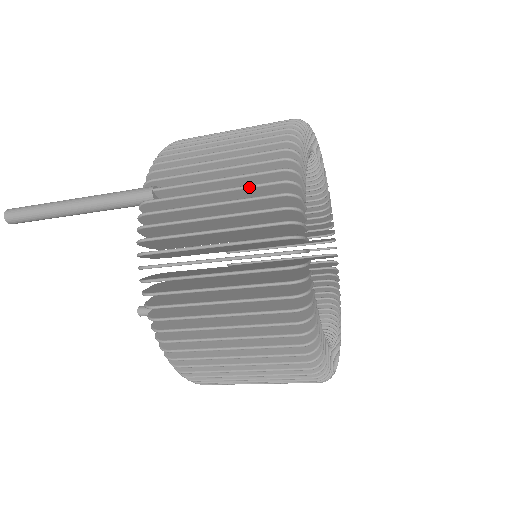
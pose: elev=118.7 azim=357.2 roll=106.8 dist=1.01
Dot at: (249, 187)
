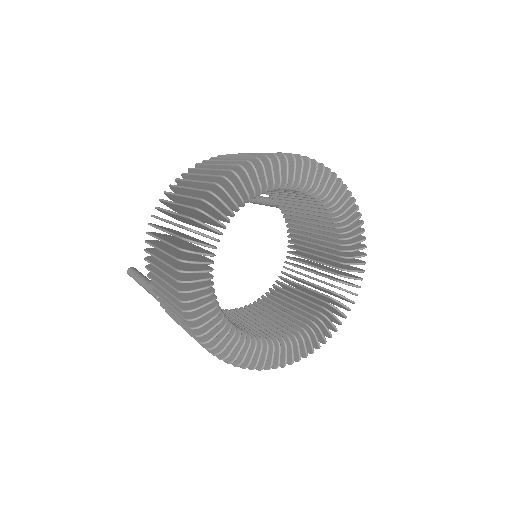
Dot at: occluded
